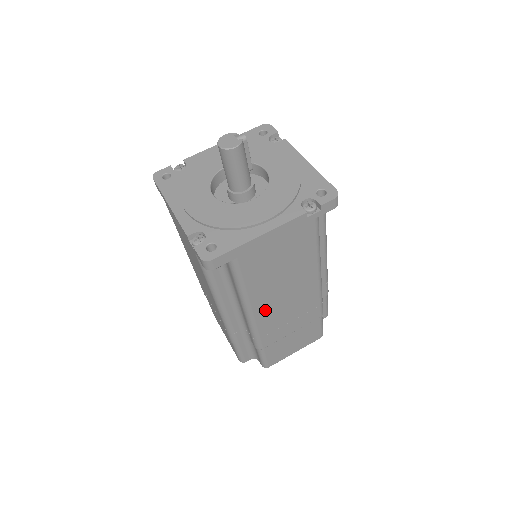
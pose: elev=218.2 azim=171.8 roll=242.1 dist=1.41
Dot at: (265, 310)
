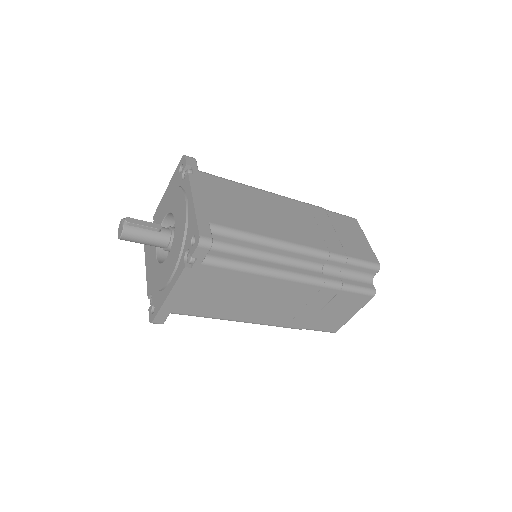
Dot at: (257, 315)
